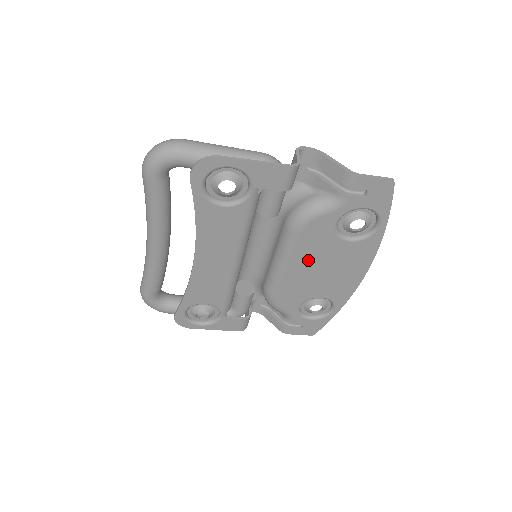
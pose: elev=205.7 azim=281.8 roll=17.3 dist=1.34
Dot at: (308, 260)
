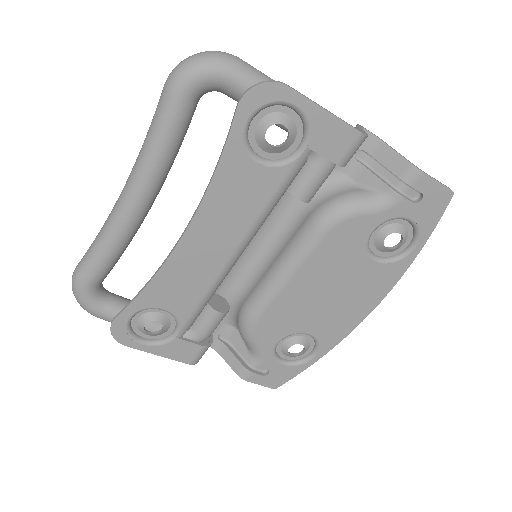
Dot at: (319, 275)
